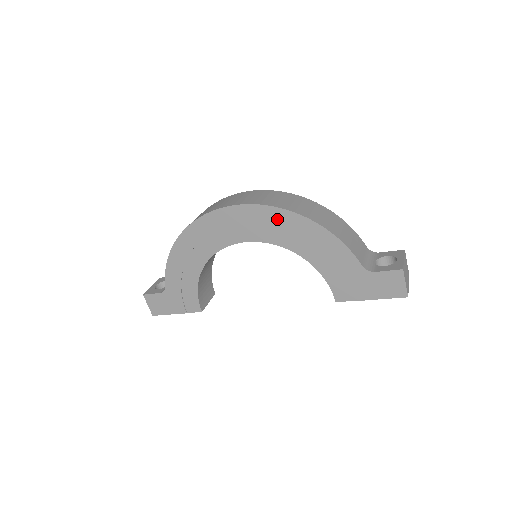
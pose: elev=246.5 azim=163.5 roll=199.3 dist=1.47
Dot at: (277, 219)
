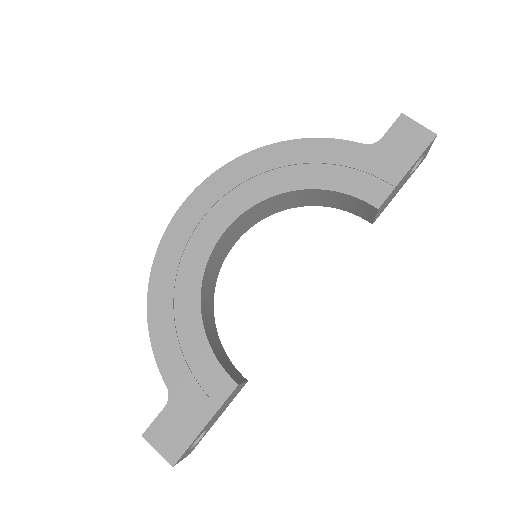
Dot at: (243, 171)
